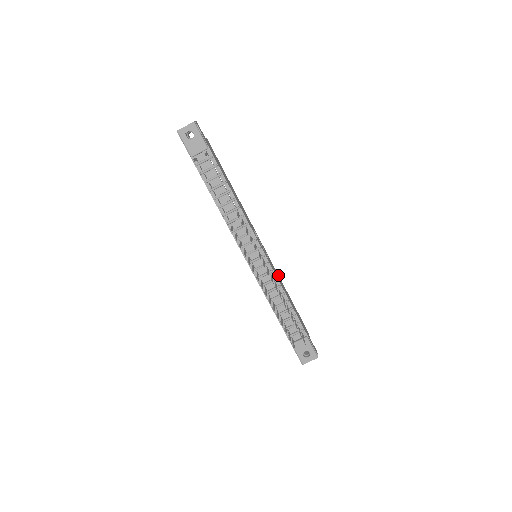
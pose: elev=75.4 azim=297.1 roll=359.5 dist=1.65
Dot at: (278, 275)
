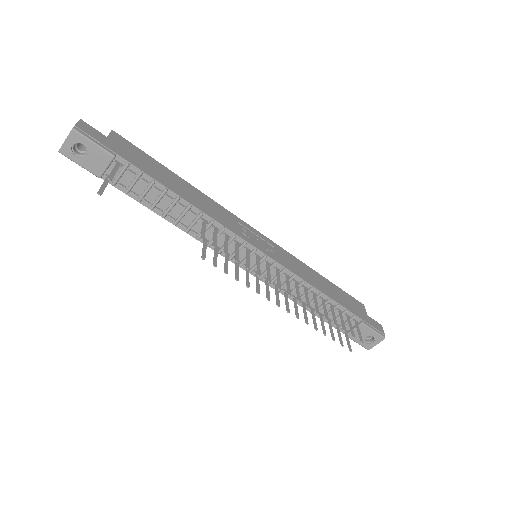
Dot at: (297, 259)
